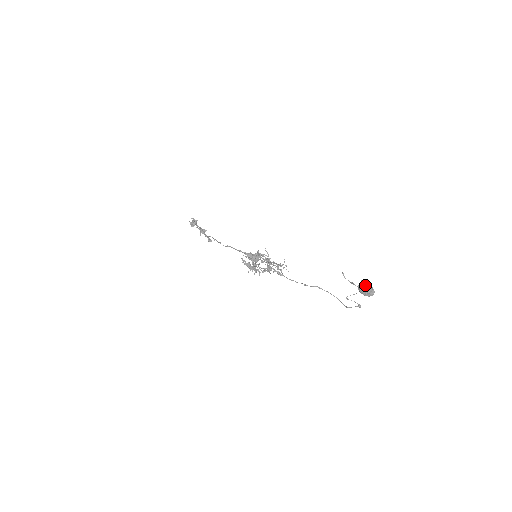
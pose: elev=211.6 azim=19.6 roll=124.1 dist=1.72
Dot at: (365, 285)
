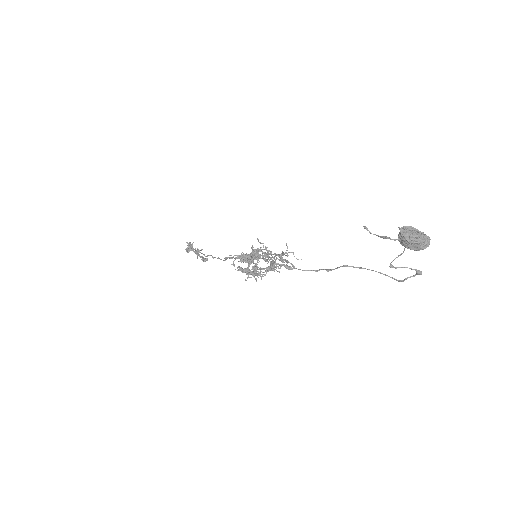
Dot at: (408, 233)
